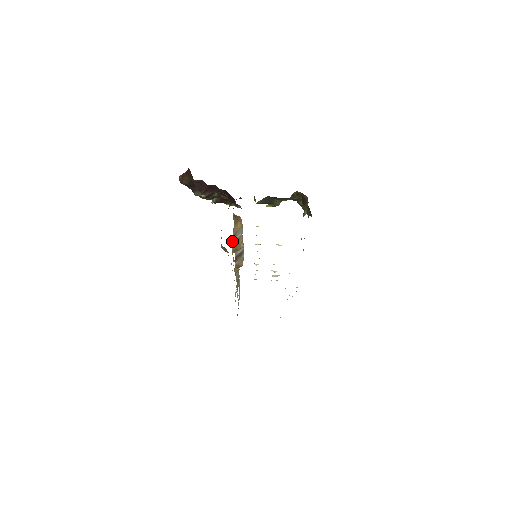
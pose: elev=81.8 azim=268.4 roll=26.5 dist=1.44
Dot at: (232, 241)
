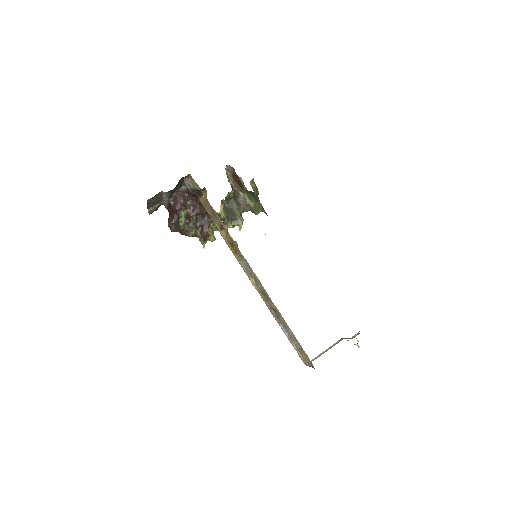
Dot at: (206, 204)
